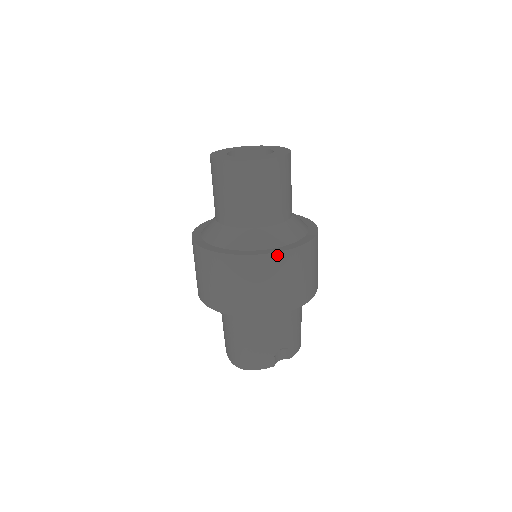
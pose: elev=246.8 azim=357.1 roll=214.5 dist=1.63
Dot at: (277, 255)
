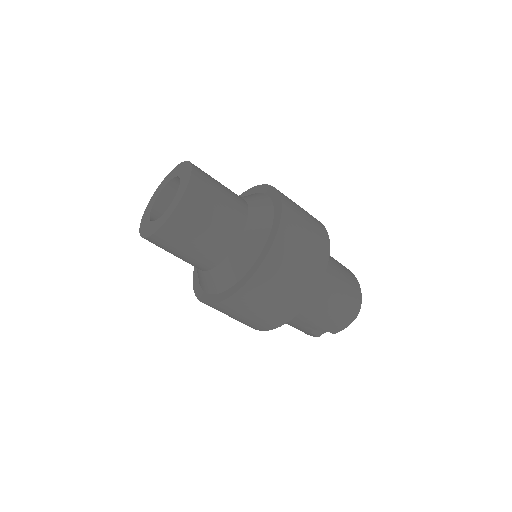
Dot at: (210, 305)
